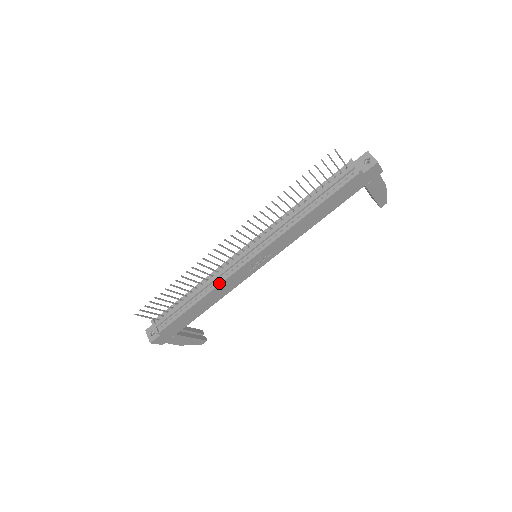
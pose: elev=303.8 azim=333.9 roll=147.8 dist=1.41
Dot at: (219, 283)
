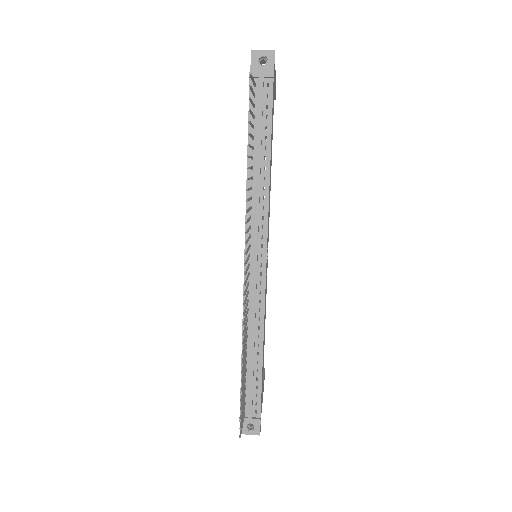
Dot at: (262, 316)
